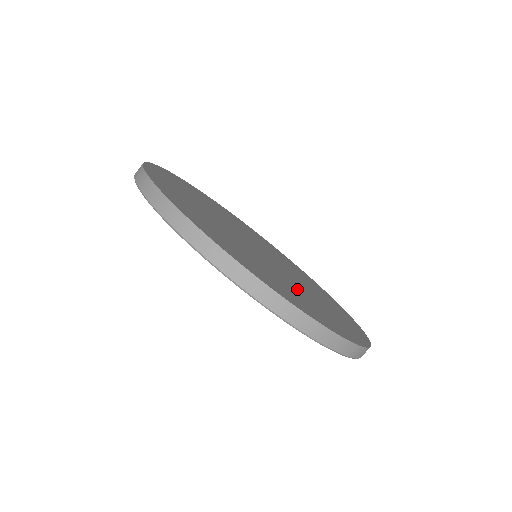
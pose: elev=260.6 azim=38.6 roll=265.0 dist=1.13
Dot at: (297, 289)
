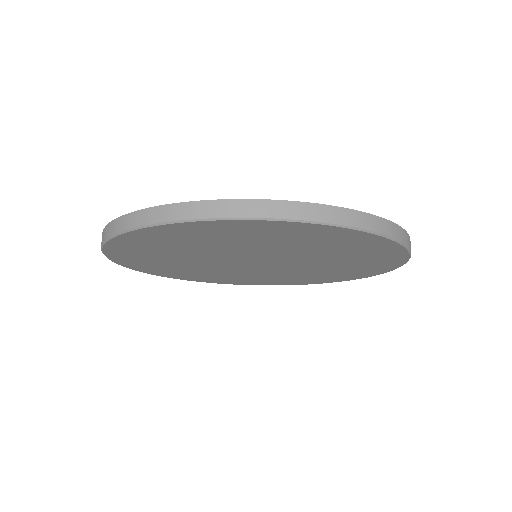
Dot at: occluded
